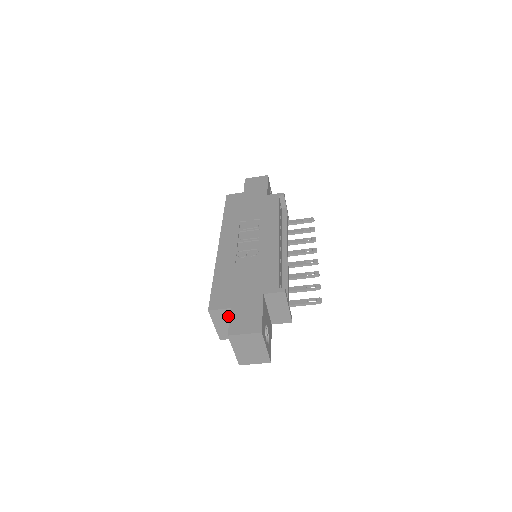
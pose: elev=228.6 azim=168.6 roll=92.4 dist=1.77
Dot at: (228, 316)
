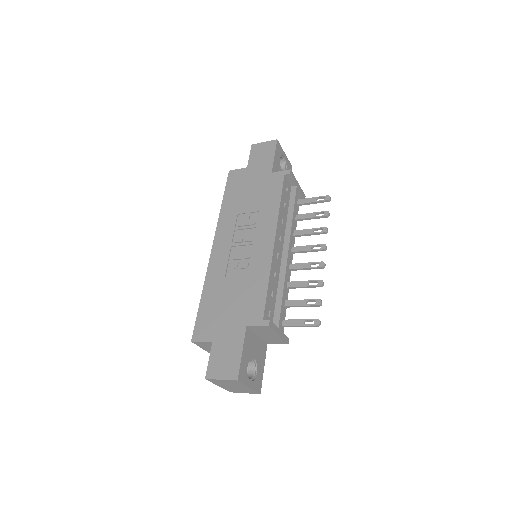
Dot at: occluded
